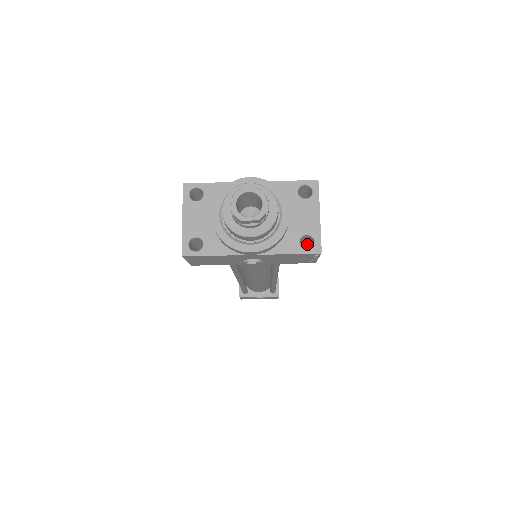
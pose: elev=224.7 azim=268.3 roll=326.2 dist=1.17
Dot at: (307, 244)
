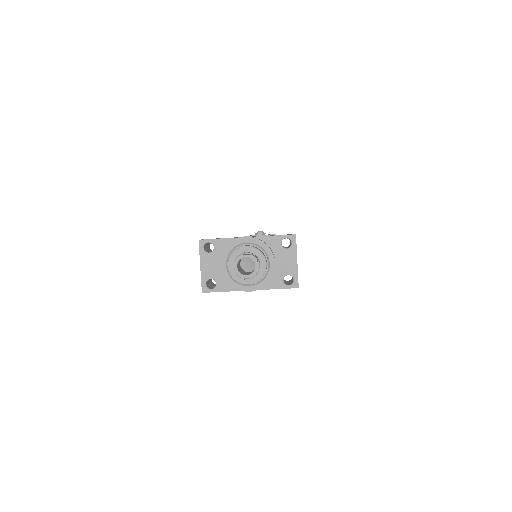
Dot at: occluded
